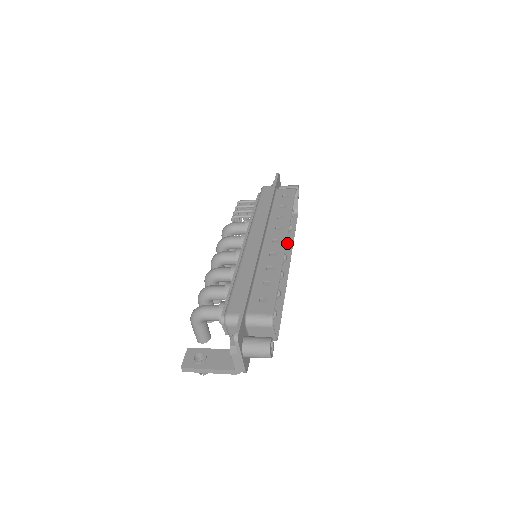
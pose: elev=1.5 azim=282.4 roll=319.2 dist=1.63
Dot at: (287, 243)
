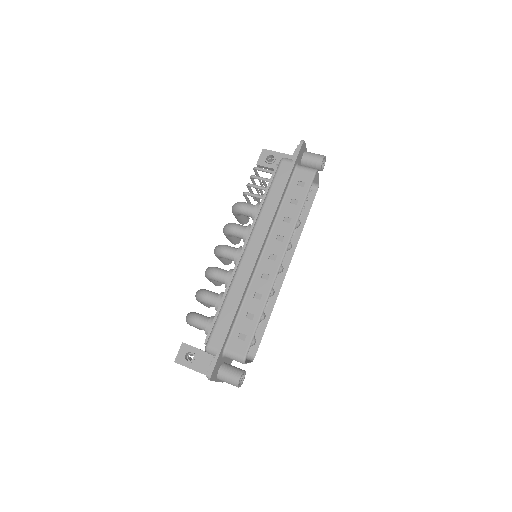
Dot at: (288, 249)
